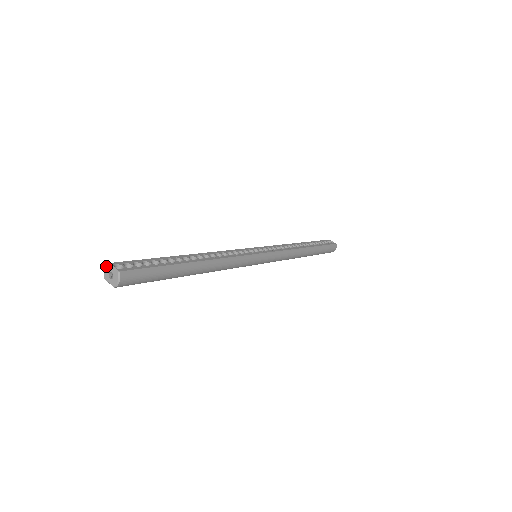
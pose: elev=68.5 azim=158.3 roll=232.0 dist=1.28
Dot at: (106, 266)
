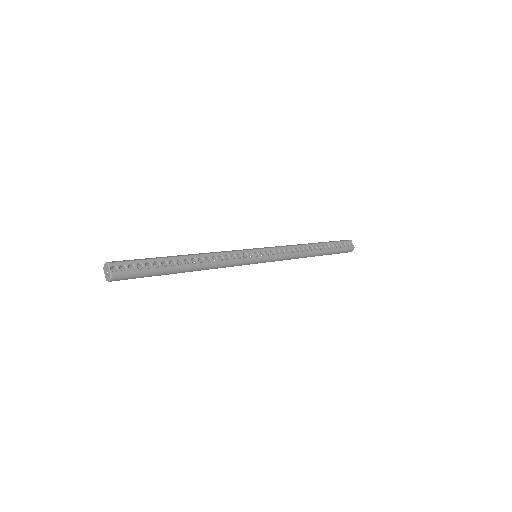
Dot at: (106, 263)
